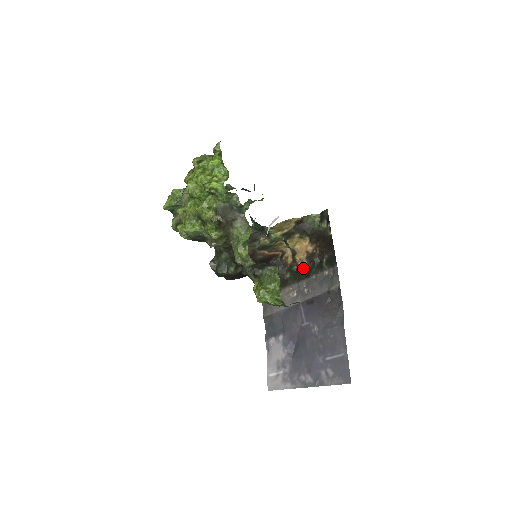
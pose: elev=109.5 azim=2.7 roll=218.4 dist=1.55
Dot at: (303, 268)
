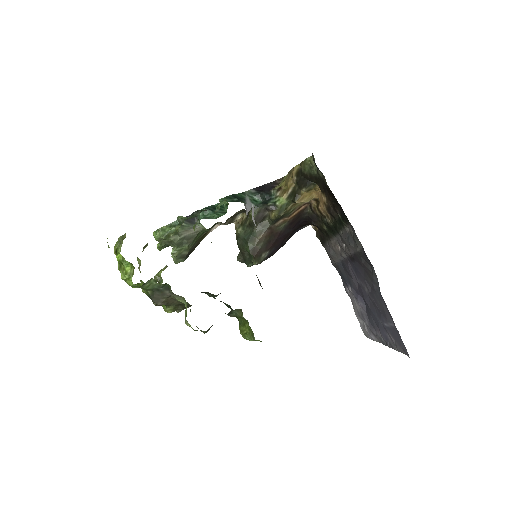
Dot at: (330, 221)
